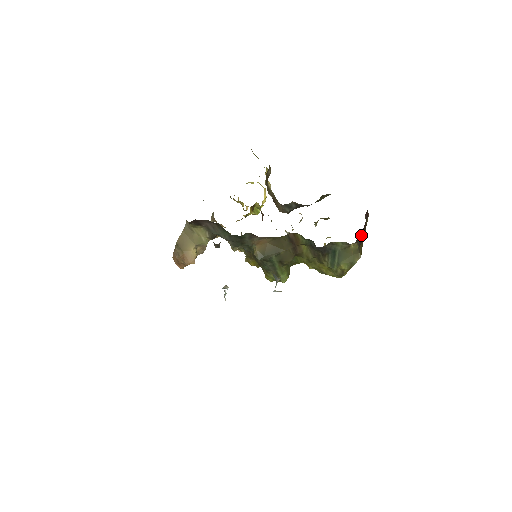
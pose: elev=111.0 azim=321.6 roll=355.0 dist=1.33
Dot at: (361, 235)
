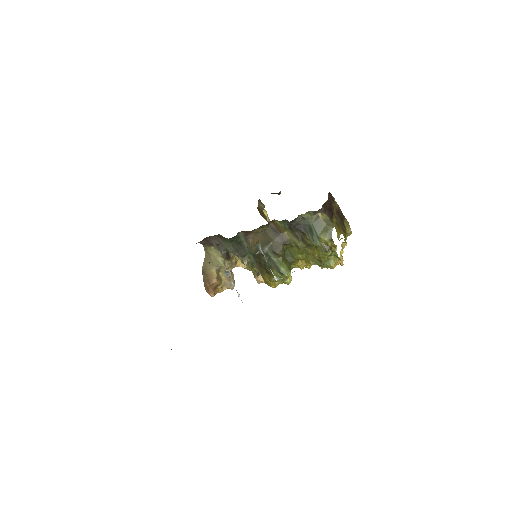
Dot at: (328, 208)
